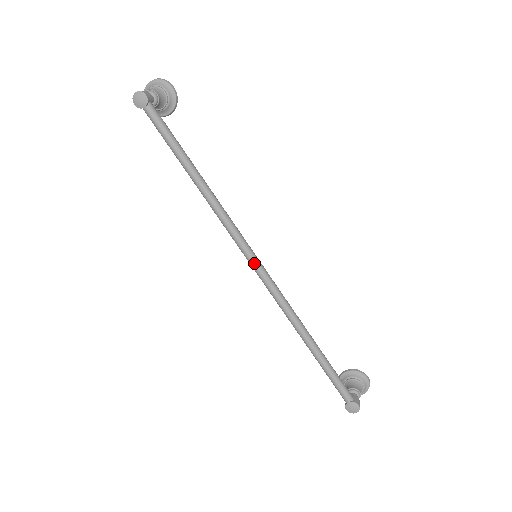
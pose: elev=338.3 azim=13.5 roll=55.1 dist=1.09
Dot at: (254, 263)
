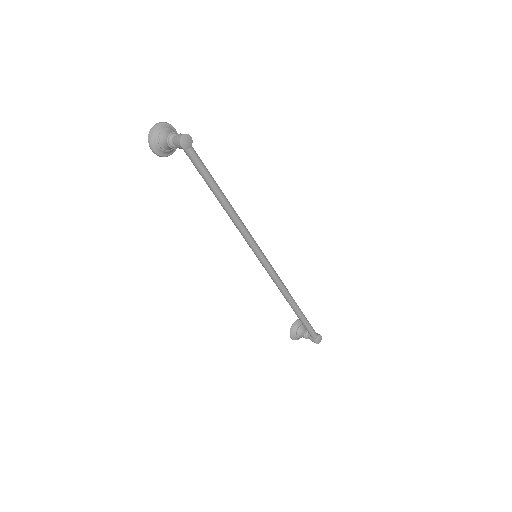
Dot at: (266, 259)
